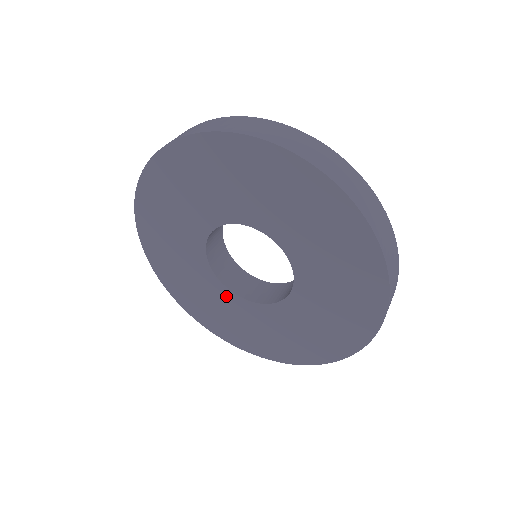
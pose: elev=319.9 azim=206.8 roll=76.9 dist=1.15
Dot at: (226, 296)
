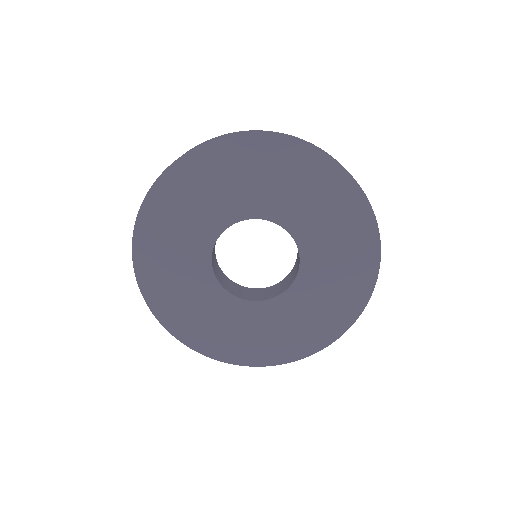
Dot at: (204, 277)
